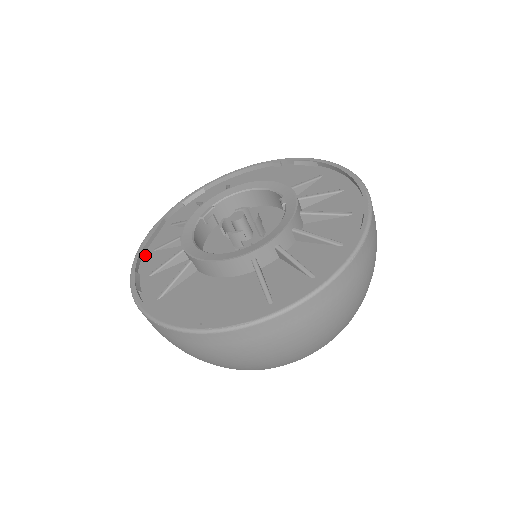
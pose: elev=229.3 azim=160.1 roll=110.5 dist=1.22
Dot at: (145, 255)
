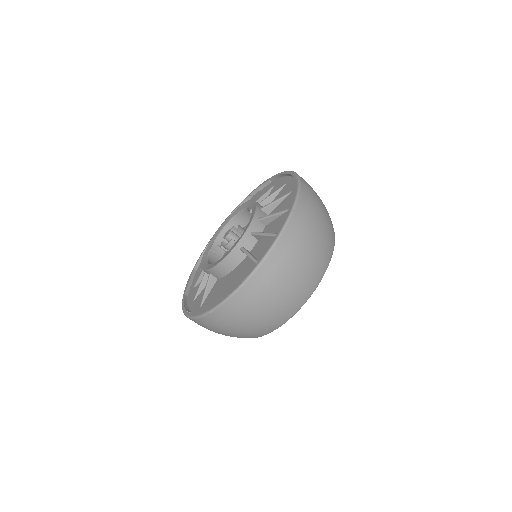
Dot at: (189, 294)
